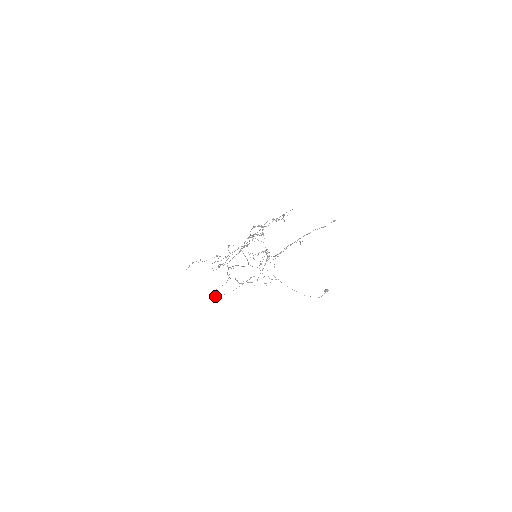
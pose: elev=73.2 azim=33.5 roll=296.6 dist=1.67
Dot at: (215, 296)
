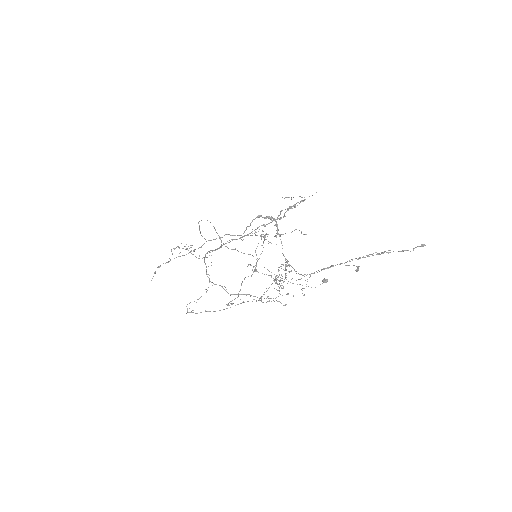
Dot at: (193, 312)
